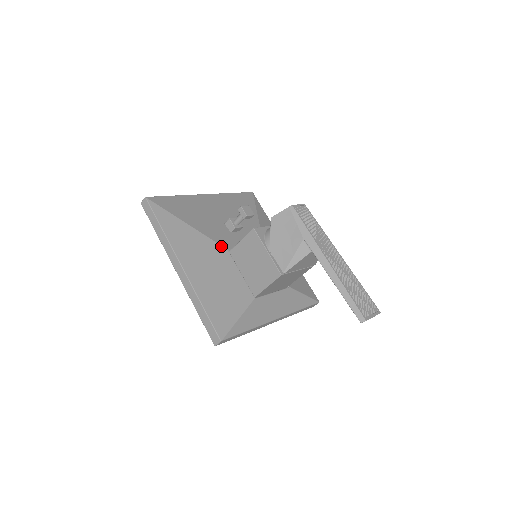
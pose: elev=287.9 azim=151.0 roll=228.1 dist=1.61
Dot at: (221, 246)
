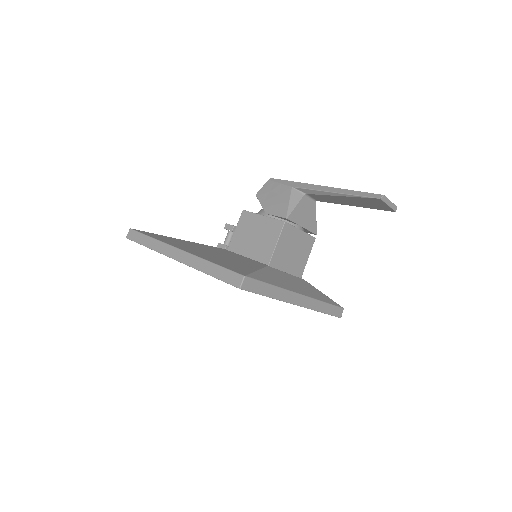
Dot at: occluded
